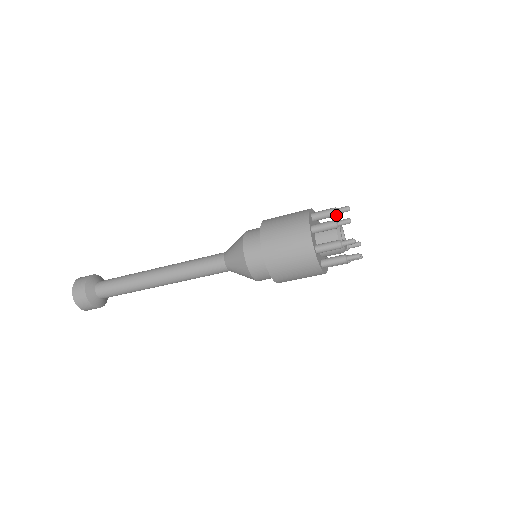
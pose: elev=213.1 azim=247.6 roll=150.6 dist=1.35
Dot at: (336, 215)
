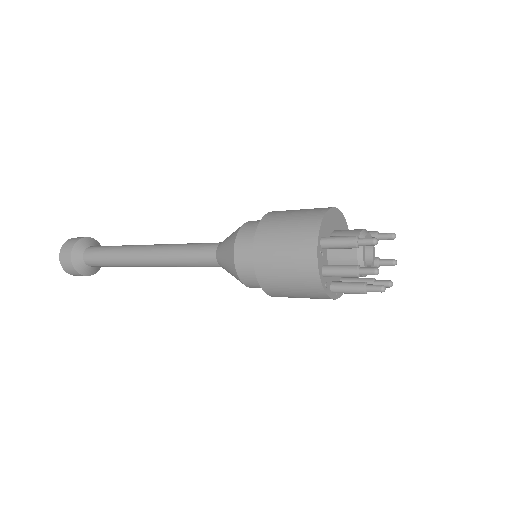
Dot at: (357, 247)
